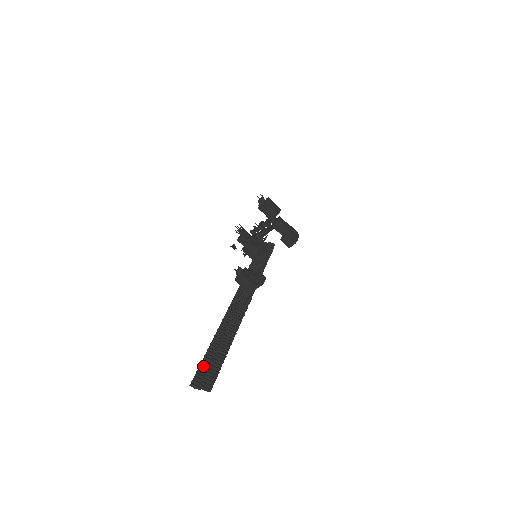
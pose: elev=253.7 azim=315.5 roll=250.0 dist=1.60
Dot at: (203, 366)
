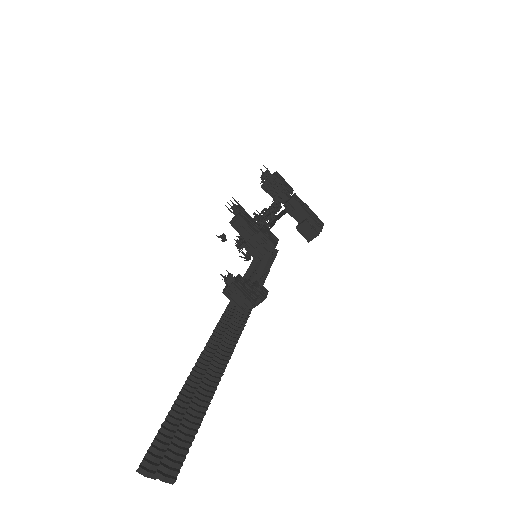
Dot at: (164, 432)
